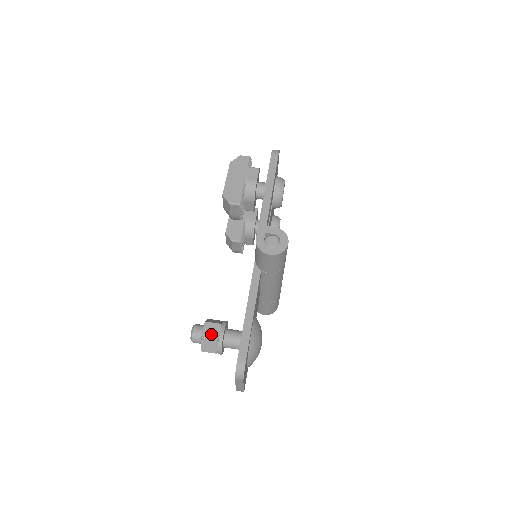
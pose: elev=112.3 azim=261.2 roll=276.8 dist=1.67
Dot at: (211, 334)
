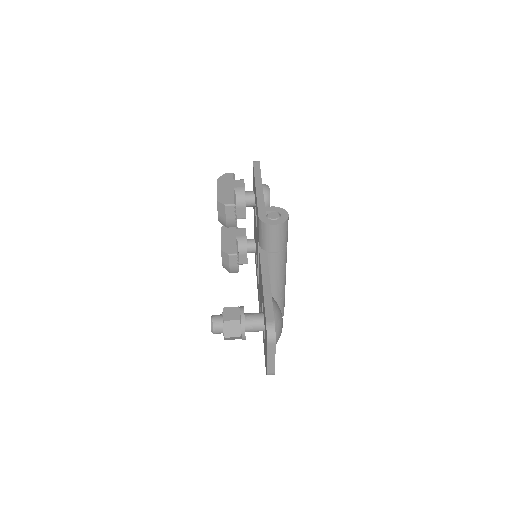
Dot at: (232, 316)
